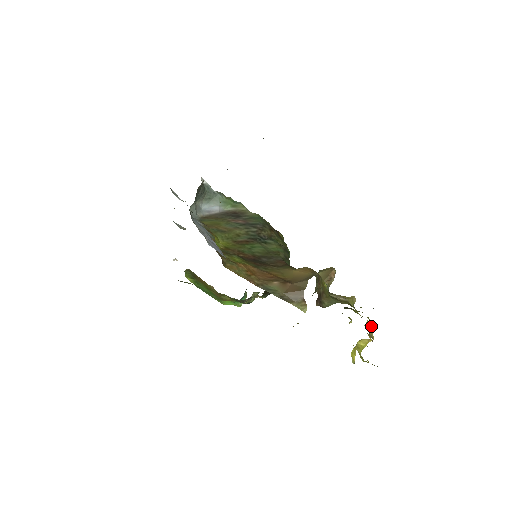
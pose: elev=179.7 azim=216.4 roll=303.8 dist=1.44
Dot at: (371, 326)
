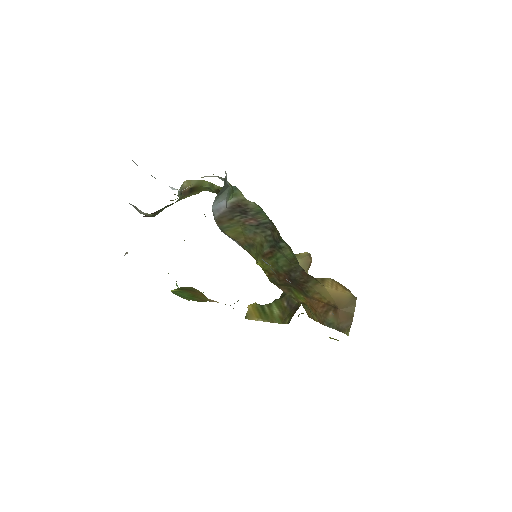
Dot at: occluded
